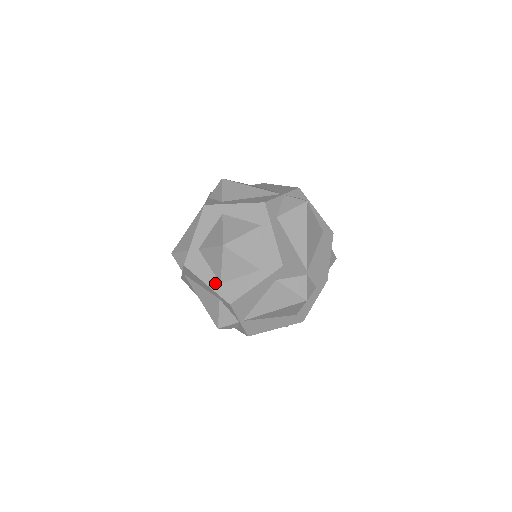
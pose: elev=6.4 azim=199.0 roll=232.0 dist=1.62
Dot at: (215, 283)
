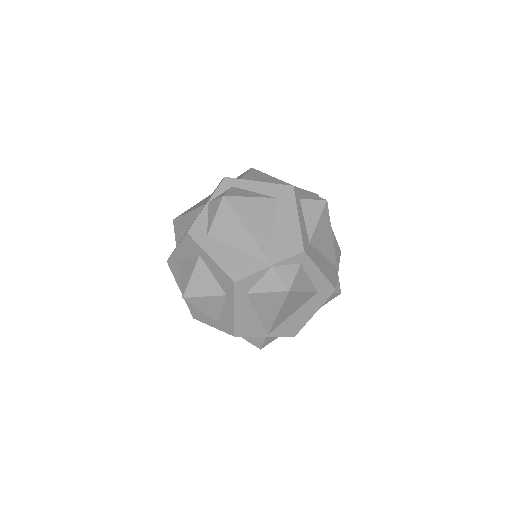
Dot at: (215, 323)
